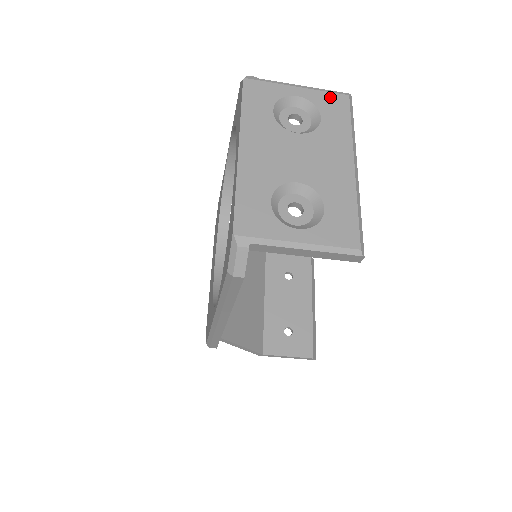
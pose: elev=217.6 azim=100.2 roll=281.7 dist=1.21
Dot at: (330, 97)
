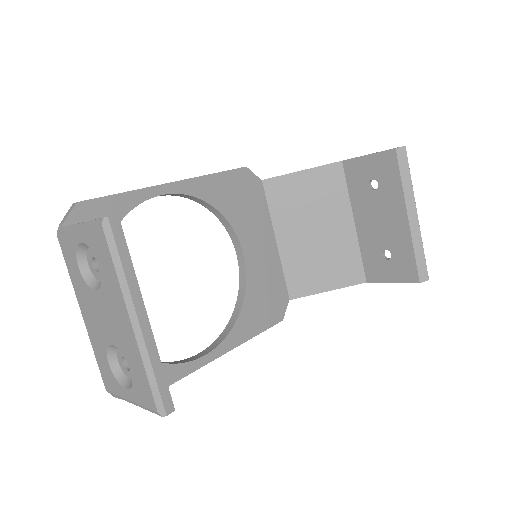
Dot at: (94, 234)
